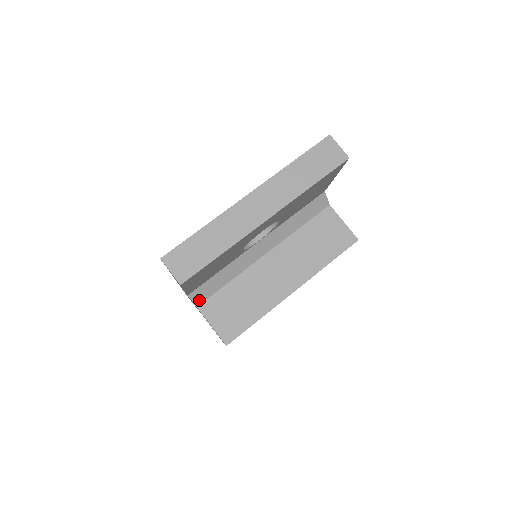
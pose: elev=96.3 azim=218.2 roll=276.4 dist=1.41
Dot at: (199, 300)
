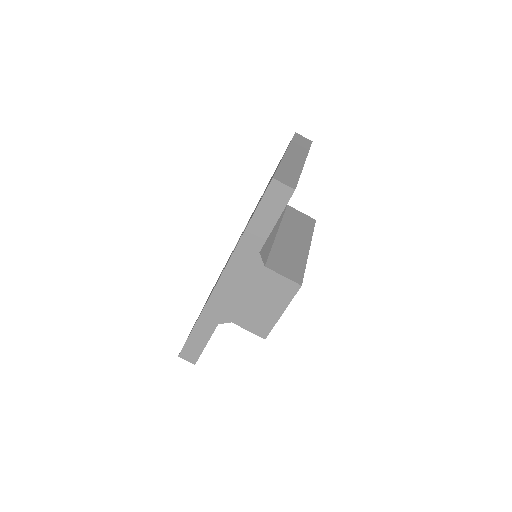
Dot at: (264, 260)
